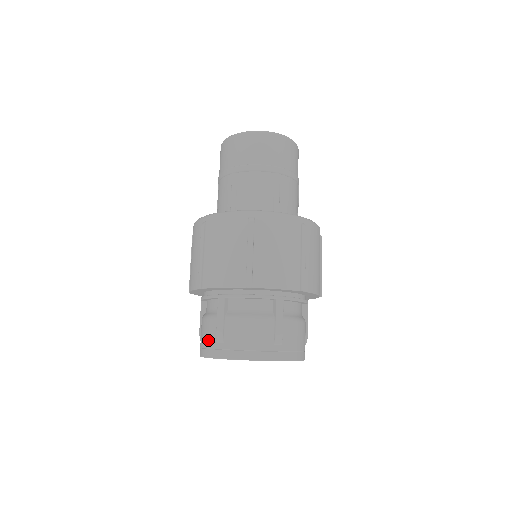
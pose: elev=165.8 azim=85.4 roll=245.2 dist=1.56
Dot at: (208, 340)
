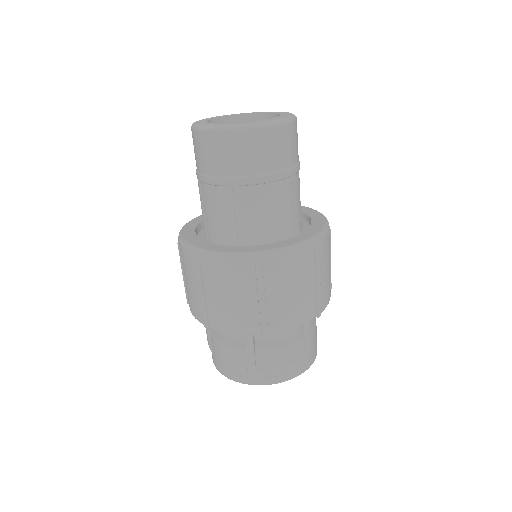
Dot at: occluded
